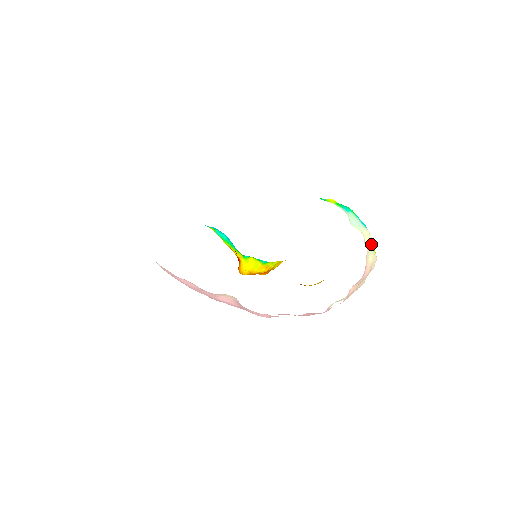
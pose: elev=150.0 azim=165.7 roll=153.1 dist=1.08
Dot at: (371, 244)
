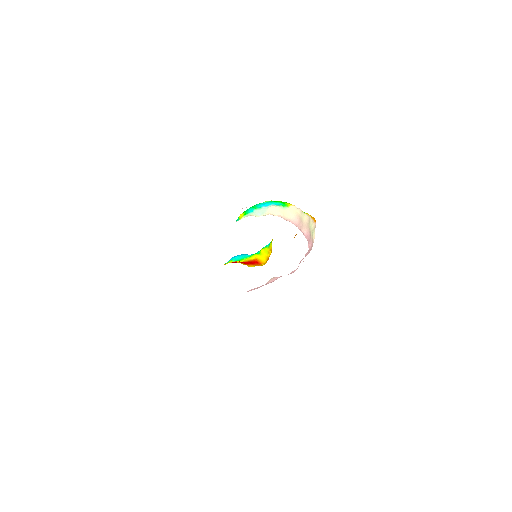
Dot at: (281, 209)
